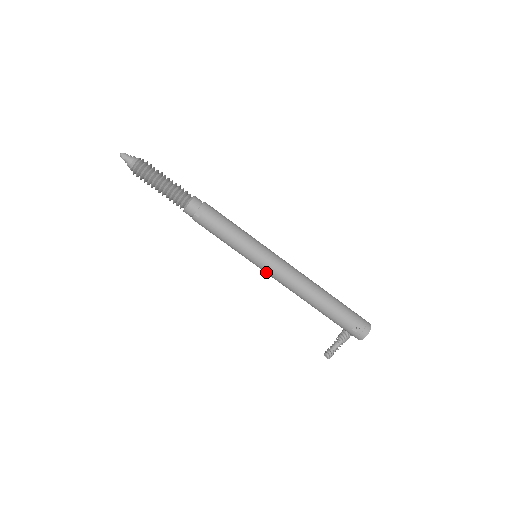
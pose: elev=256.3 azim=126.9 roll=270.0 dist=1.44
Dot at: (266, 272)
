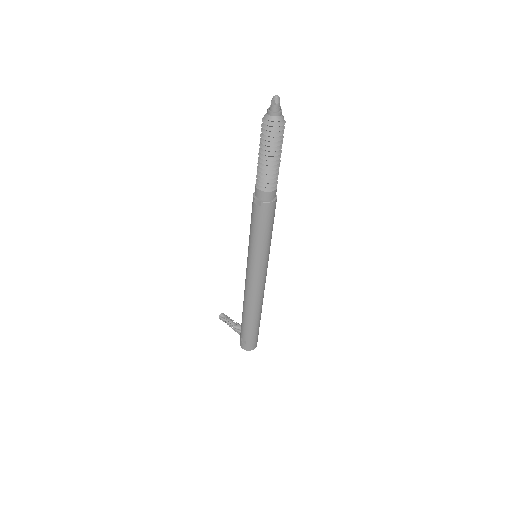
Dot at: occluded
